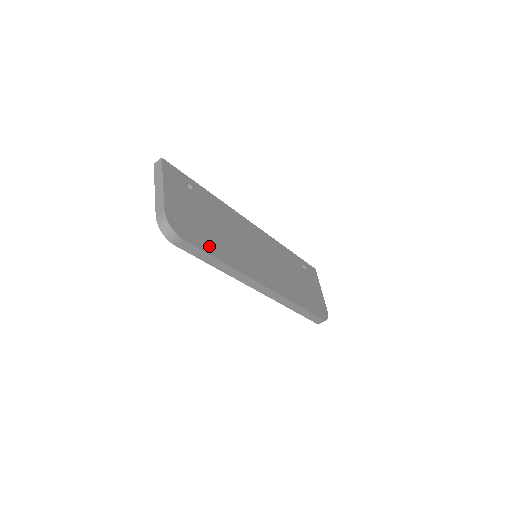
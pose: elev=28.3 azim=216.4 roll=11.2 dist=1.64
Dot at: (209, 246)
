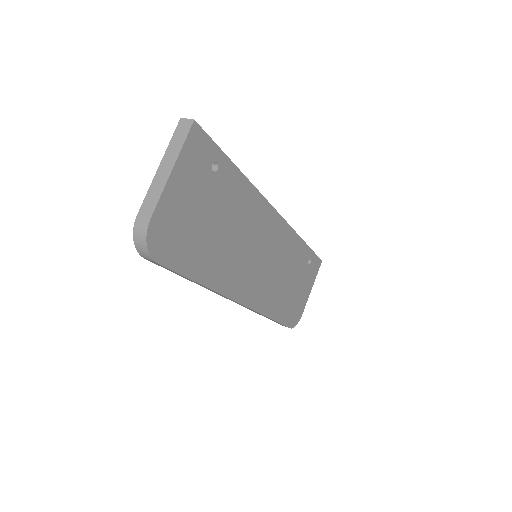
Dot at: (193, 264)
